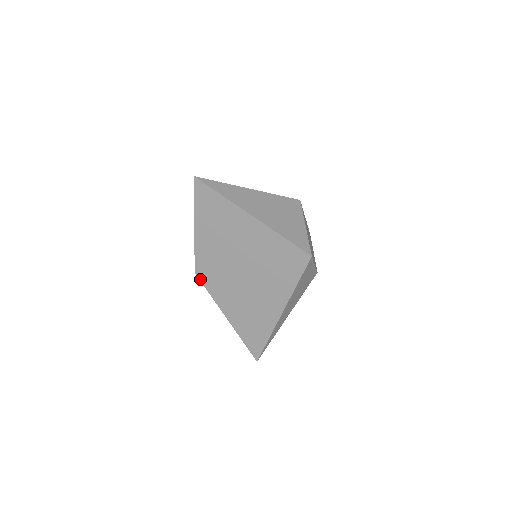
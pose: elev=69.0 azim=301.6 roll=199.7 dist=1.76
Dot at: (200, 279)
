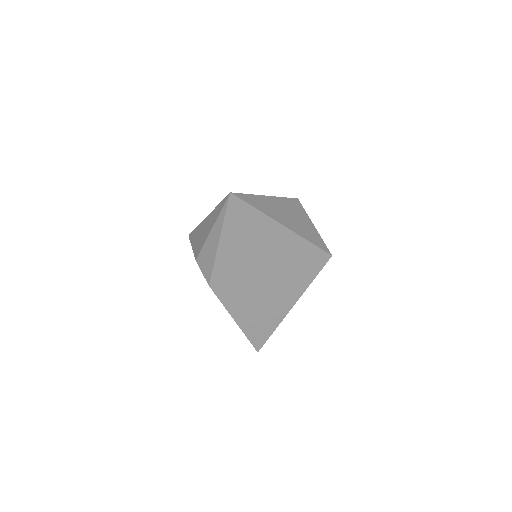
Dot at: (214, 291)
